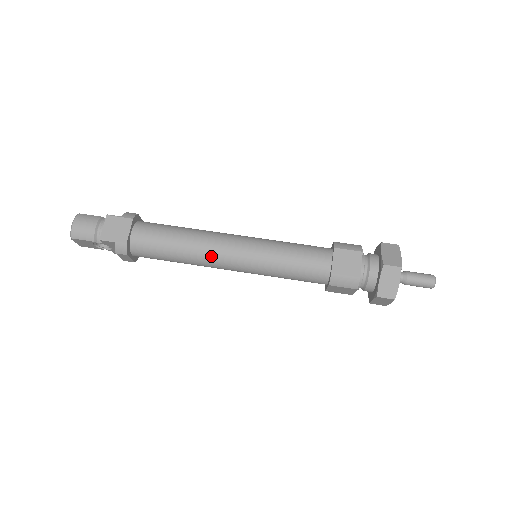
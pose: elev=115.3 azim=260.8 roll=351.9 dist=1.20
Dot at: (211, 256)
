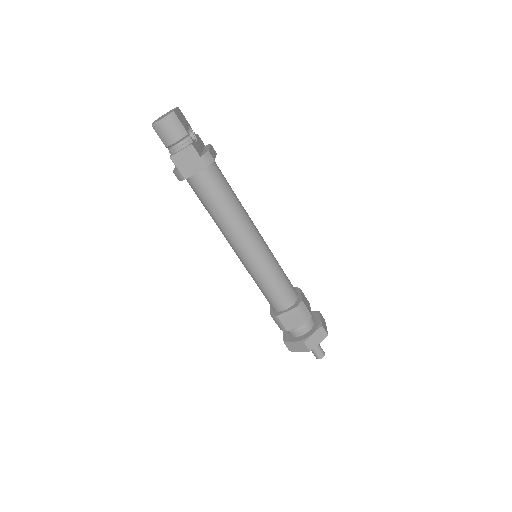
Dot at: (229, 238)
